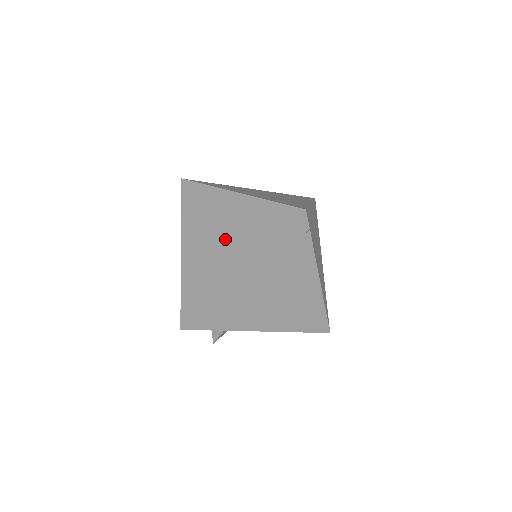
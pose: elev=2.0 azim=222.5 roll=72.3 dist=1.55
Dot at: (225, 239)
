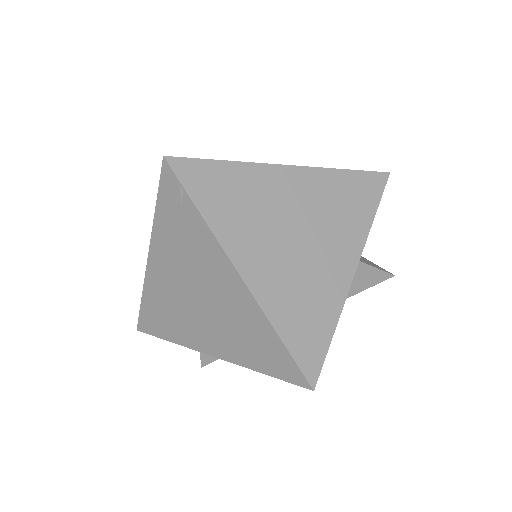
Dot at: occluded
